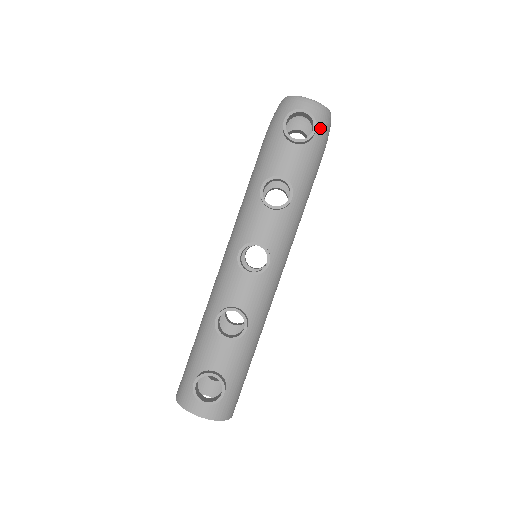
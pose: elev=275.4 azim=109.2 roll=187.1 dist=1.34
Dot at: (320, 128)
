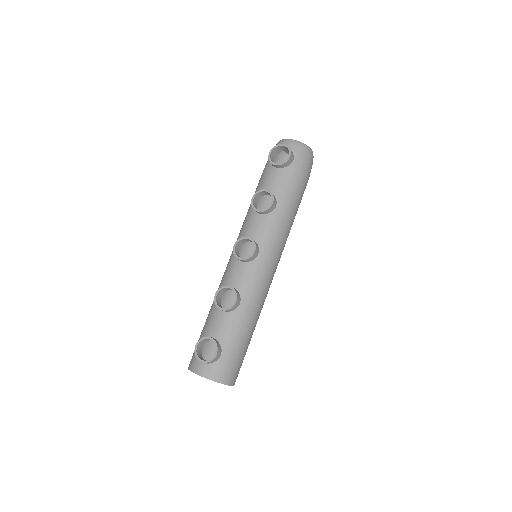
Dot at: (298, 157)
